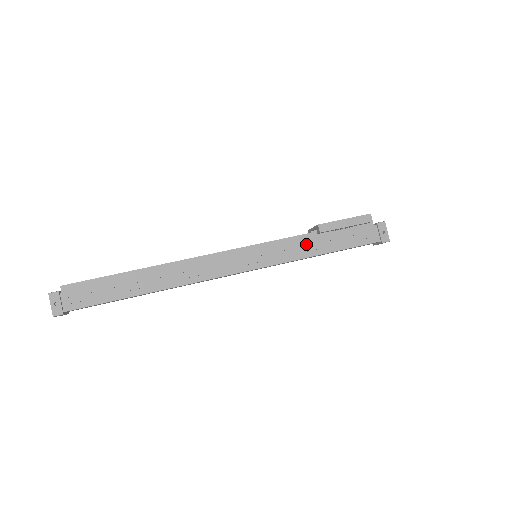
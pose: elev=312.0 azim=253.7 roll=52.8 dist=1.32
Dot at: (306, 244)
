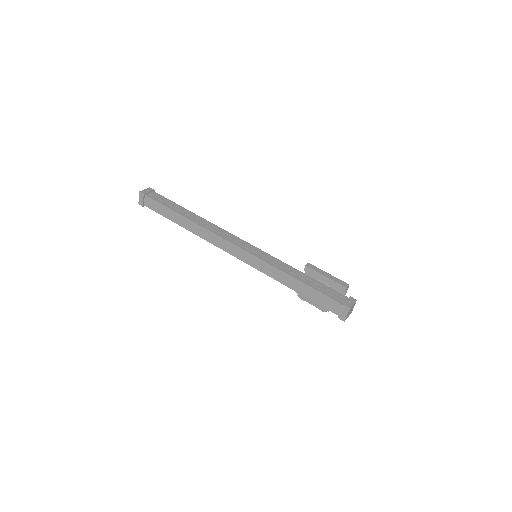
Dot at: (291, 268)
